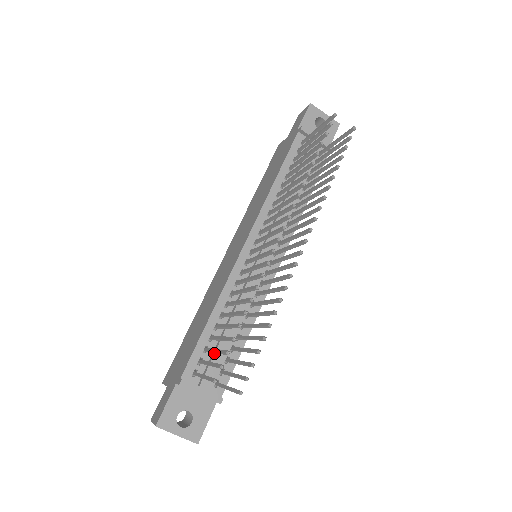
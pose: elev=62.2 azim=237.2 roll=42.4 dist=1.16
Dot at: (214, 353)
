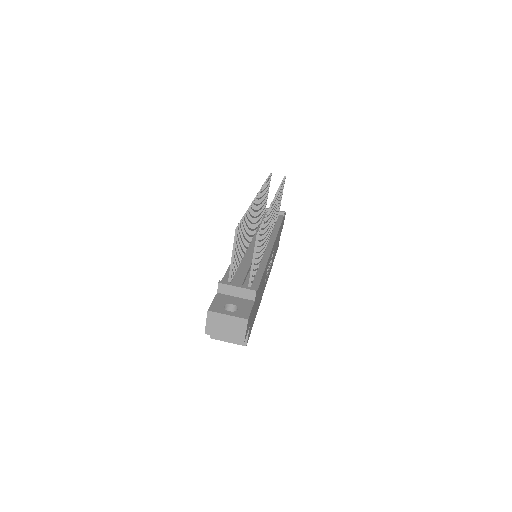
Dot at: (240, 272)
